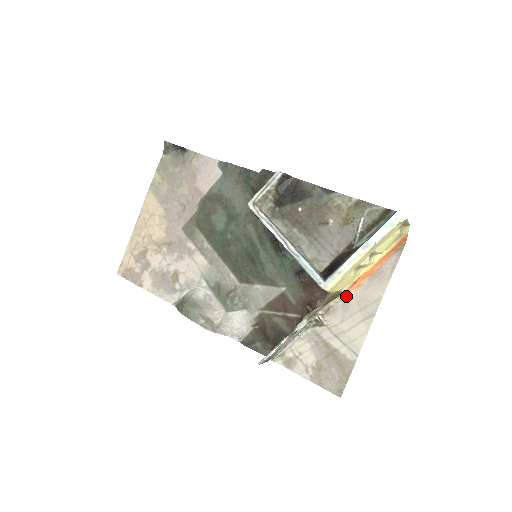
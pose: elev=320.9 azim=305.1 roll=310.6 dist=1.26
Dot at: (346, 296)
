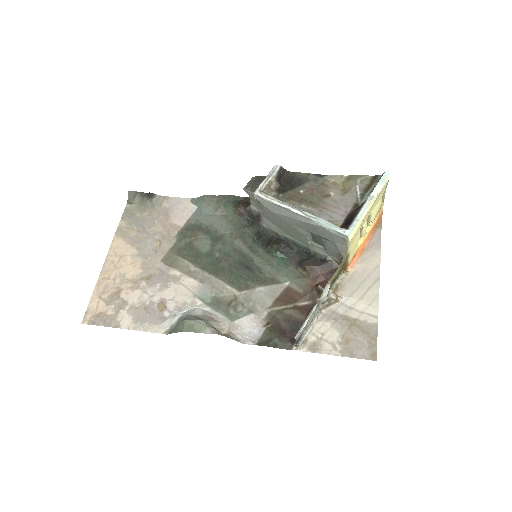
Dot at: (349, 272)
